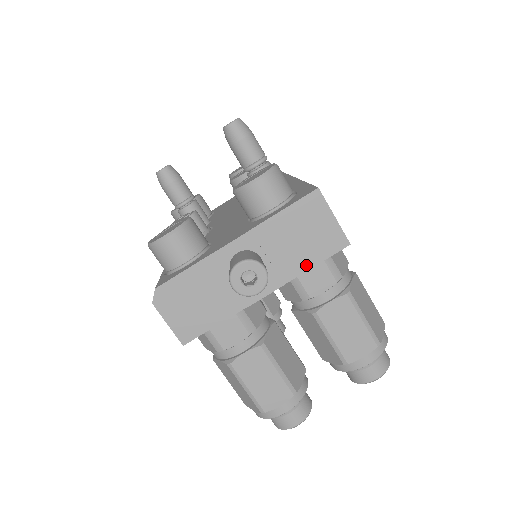
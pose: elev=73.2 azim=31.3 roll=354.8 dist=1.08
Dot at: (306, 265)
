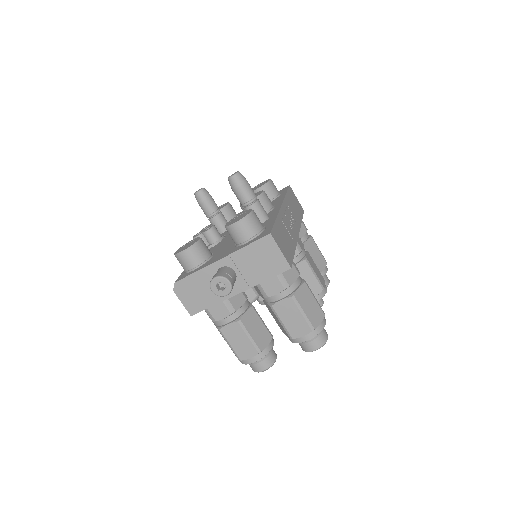
Dot at: (263, 278)
